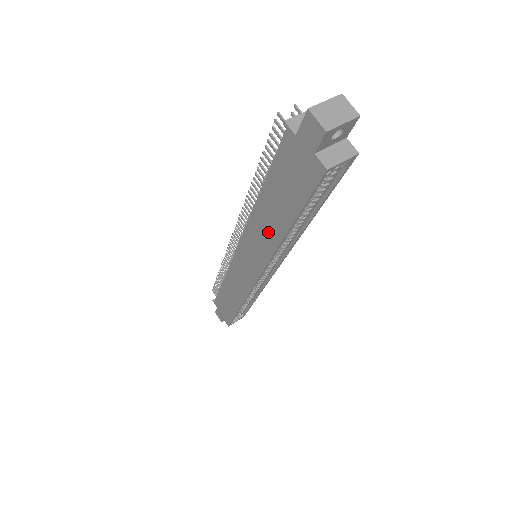
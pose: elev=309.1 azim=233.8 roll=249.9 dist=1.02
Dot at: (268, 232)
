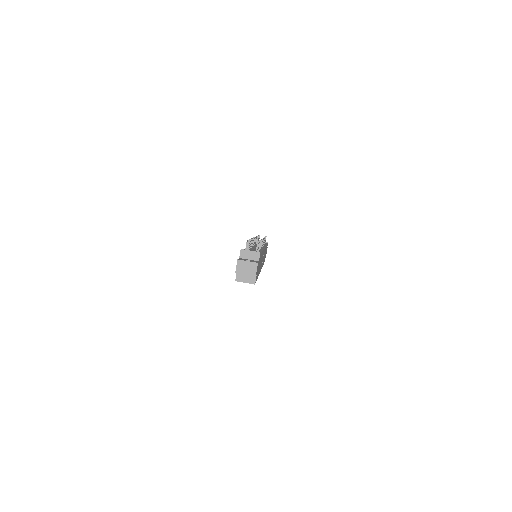
Dot at: occluded
